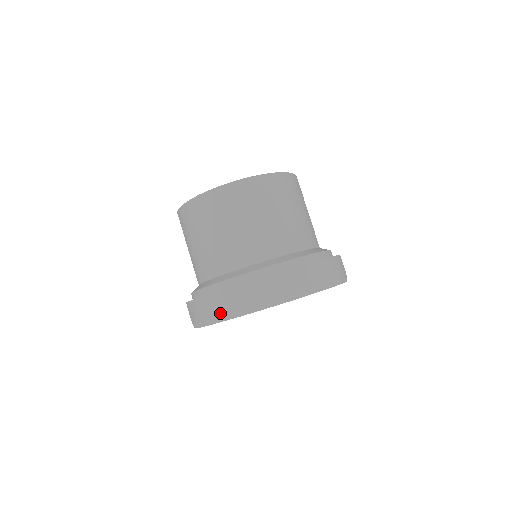
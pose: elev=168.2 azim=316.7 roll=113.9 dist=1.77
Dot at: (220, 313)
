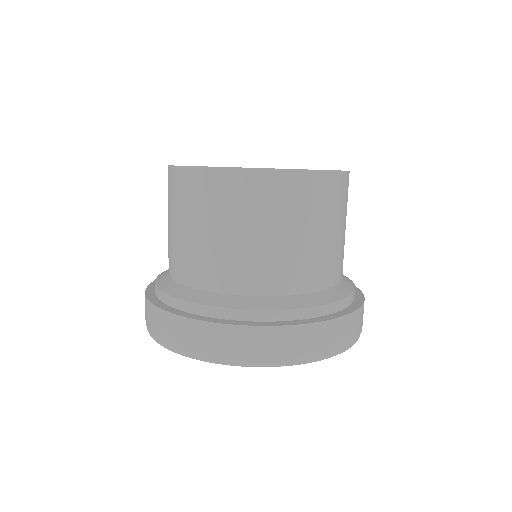
Dot at: (300, 354)
